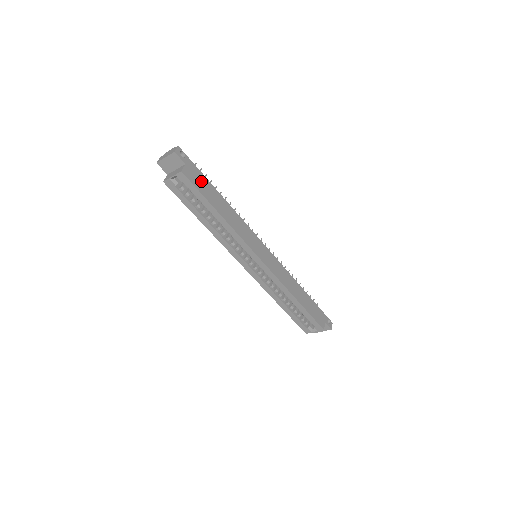
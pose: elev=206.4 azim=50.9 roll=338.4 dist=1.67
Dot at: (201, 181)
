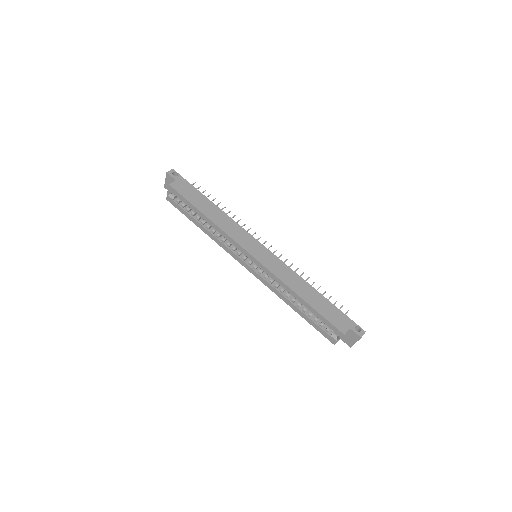
Dot at: (190, 192)
